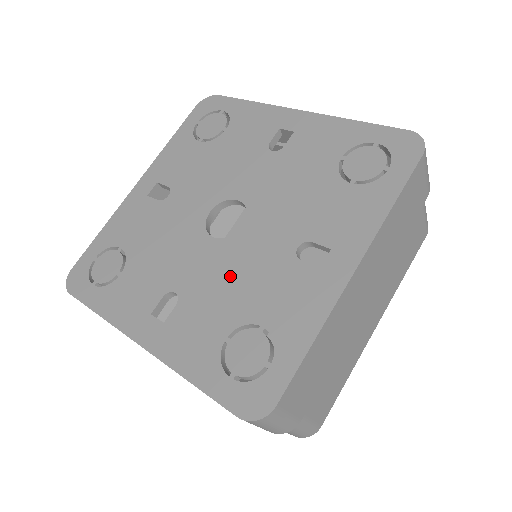
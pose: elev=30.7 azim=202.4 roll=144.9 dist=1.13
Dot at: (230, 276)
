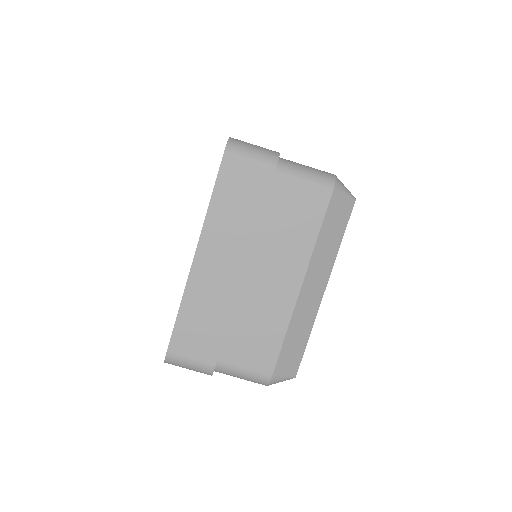
Dot at: occluded
